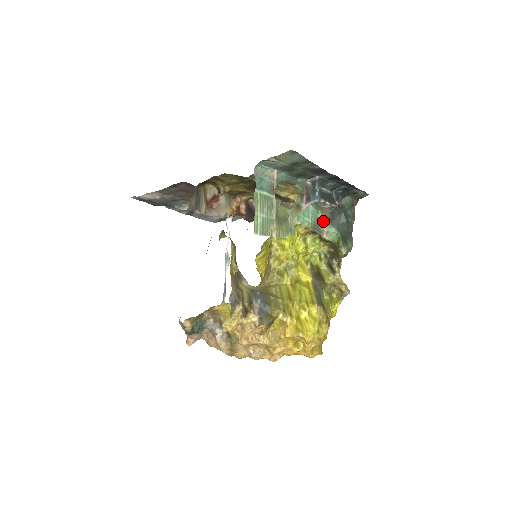
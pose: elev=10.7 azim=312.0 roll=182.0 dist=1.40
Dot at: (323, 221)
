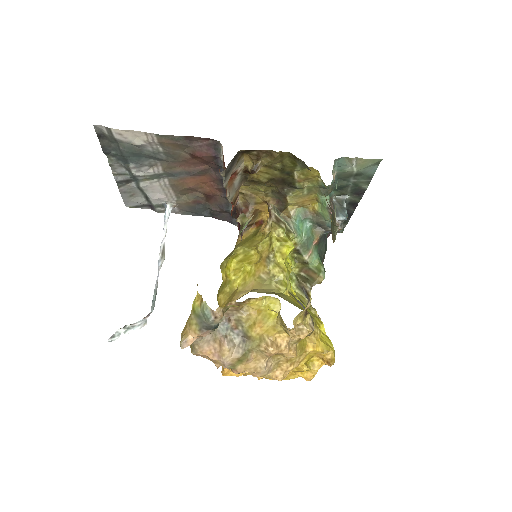
Dot at: (312, 242)
